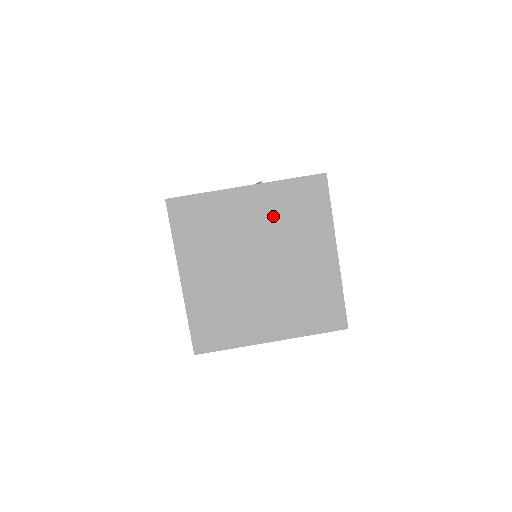
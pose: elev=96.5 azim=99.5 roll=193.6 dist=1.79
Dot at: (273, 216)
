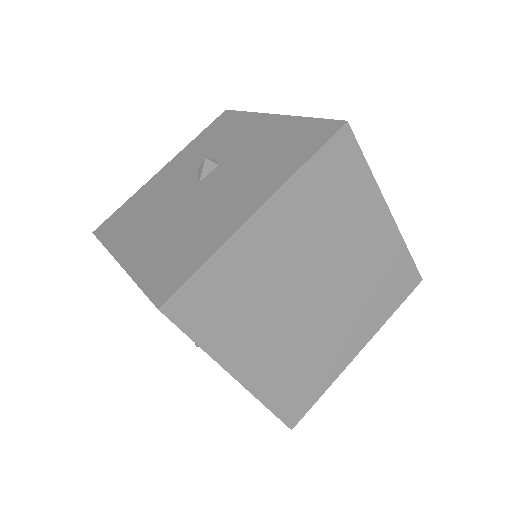
Dot at: (308, 224)
